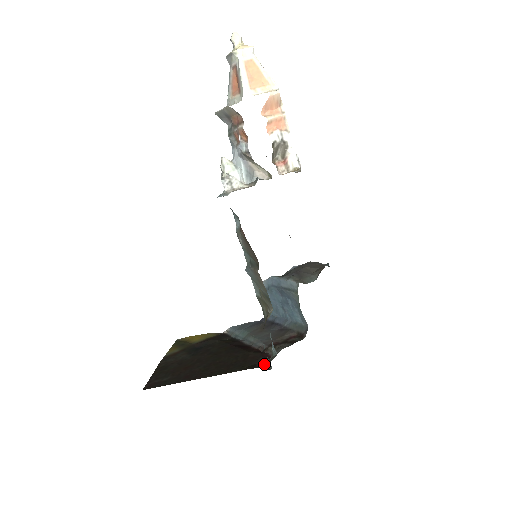
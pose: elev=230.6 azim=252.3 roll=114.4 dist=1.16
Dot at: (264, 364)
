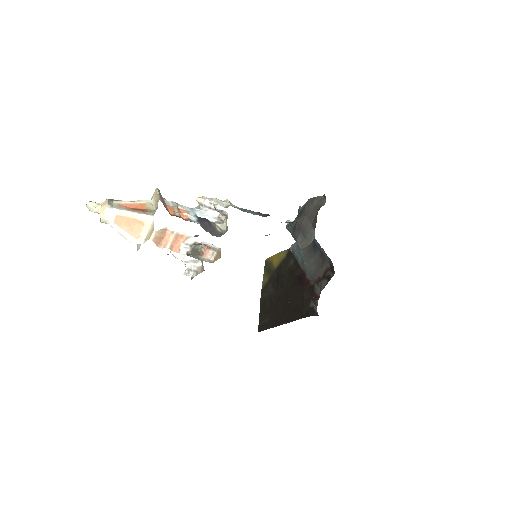
Dot at: (315, 305)
